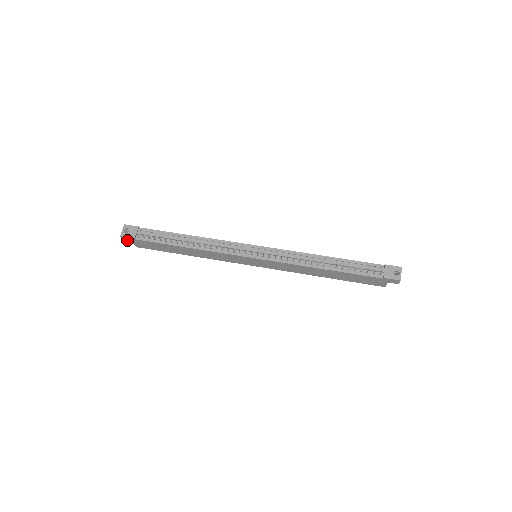
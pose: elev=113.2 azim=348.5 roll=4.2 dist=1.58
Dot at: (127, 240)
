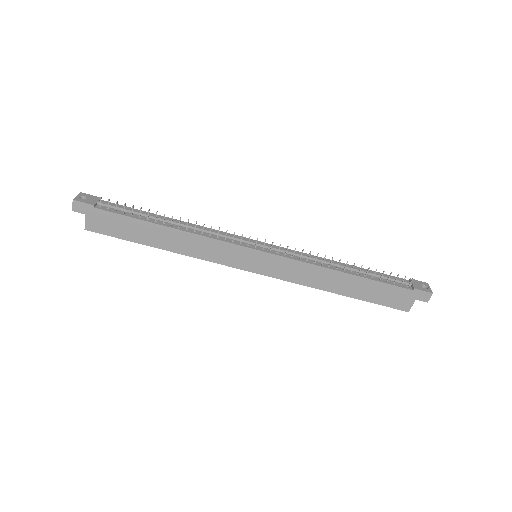
Dot at: (79, 211)
